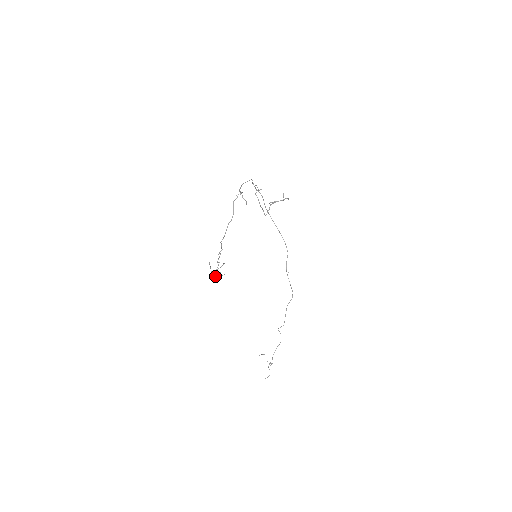
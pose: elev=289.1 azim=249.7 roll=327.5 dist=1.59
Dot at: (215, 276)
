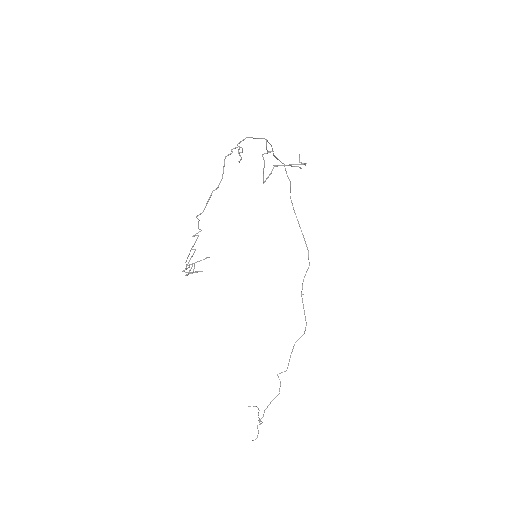
Dot at: occluded
